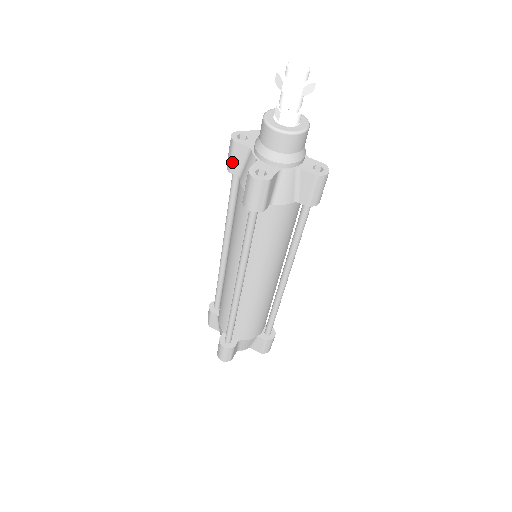
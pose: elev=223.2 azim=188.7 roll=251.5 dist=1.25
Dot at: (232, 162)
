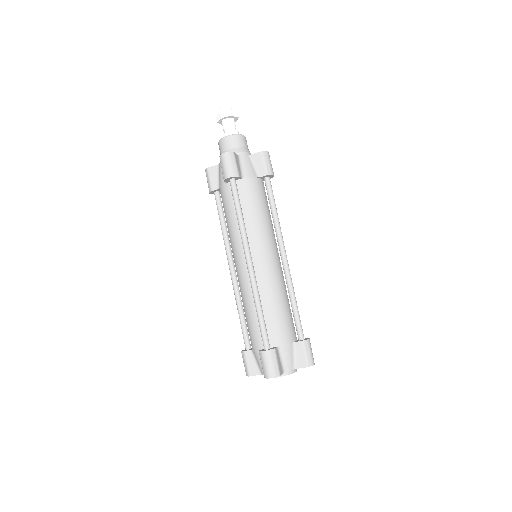
Dot at: (211, 182)
